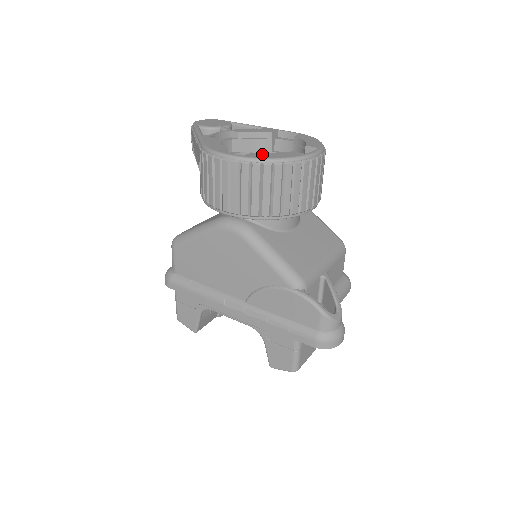
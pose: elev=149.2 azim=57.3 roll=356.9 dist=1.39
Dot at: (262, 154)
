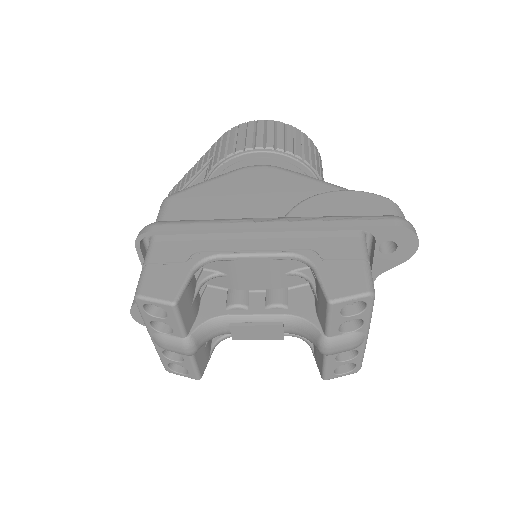
Dot at: occluded
